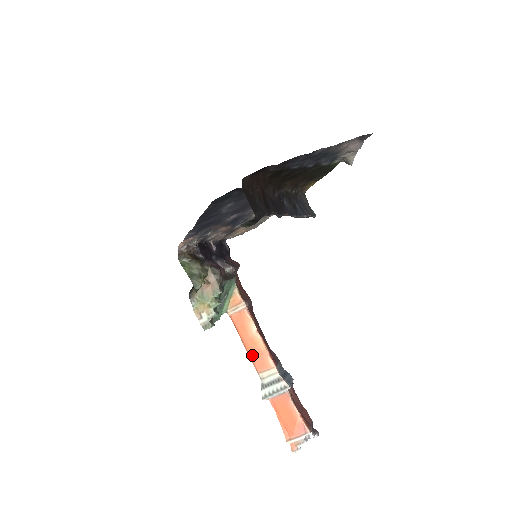
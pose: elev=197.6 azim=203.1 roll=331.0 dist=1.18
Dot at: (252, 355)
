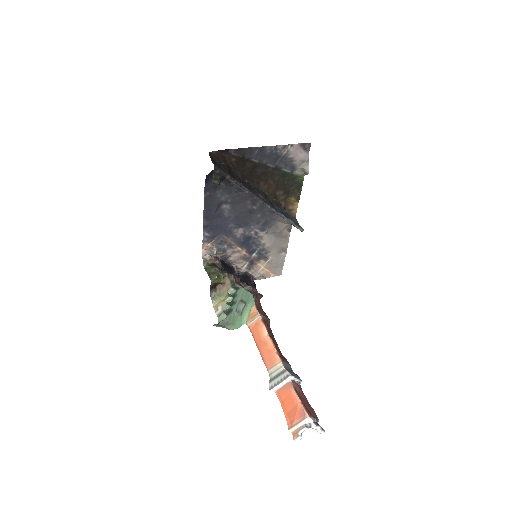
Dot at: (263, 355)
